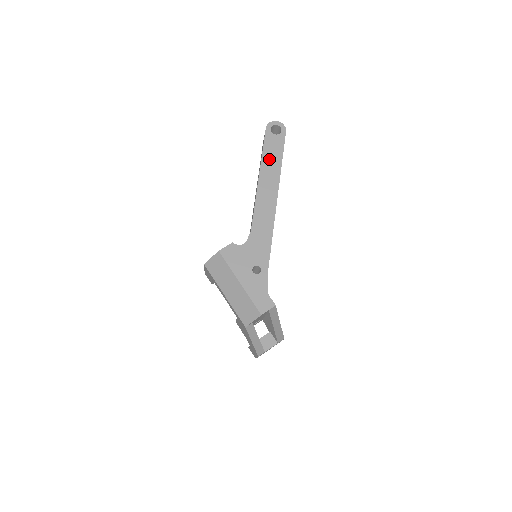
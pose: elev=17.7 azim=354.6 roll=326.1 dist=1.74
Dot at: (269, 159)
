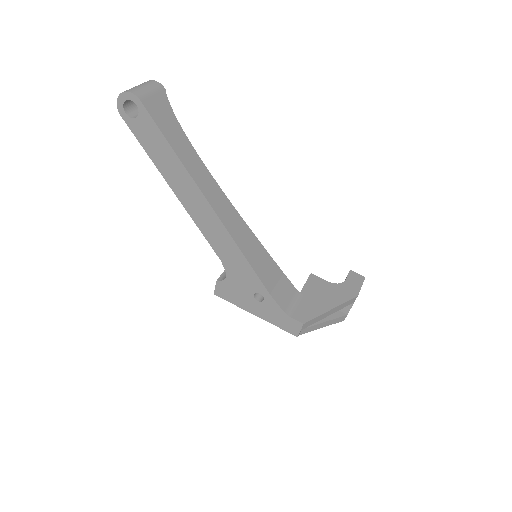
Dot at: (161, 160)
